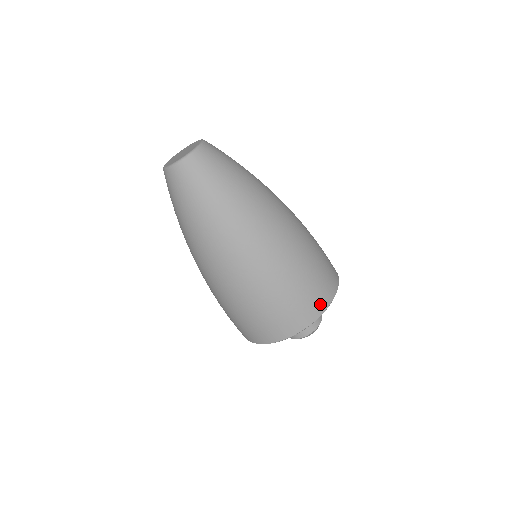
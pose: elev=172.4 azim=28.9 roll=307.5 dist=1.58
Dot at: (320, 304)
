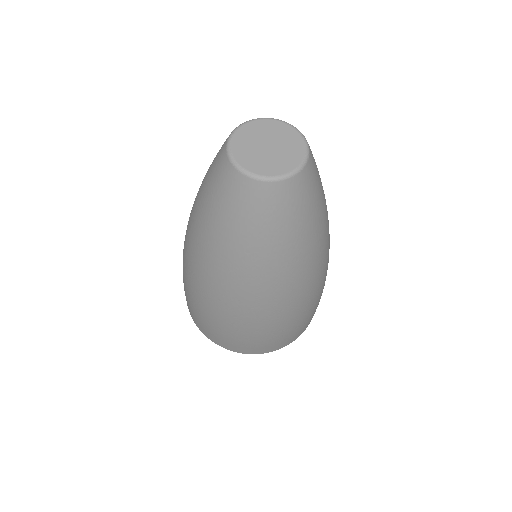
Dot at: occluded
